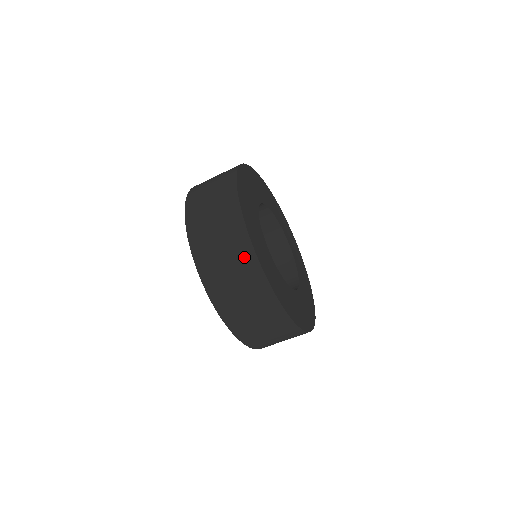
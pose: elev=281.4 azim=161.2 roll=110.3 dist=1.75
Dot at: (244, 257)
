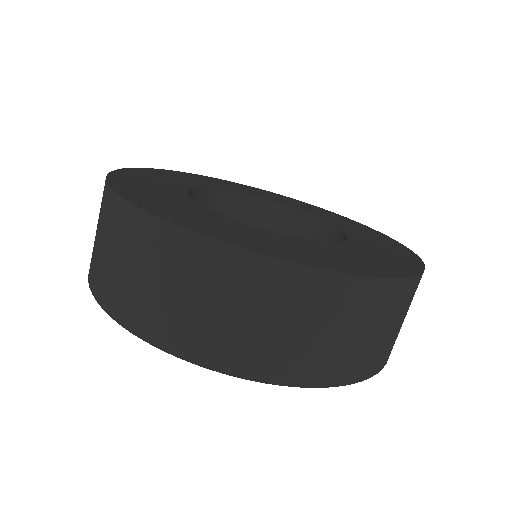
Dot at: (293, 289)
